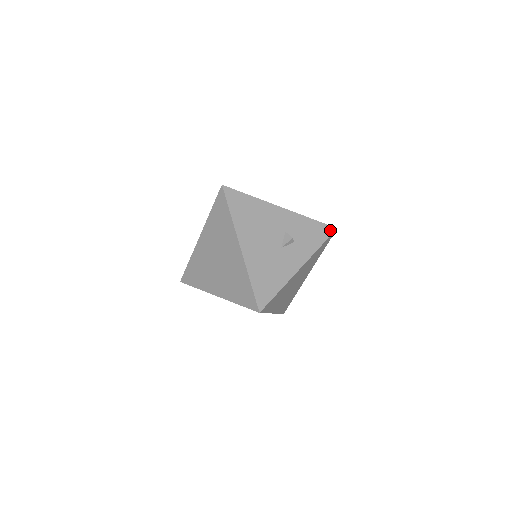
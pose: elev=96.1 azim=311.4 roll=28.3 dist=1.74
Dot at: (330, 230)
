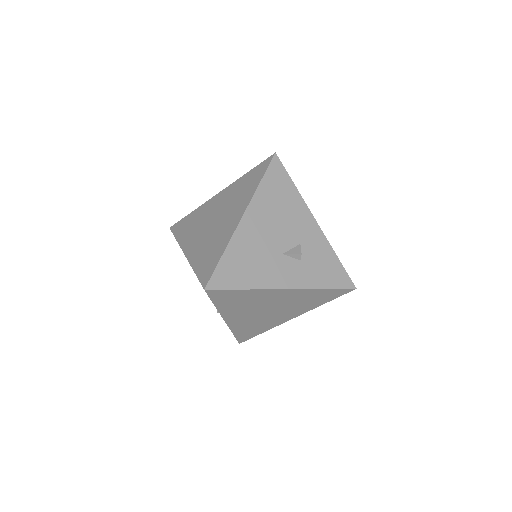
Dot at: (348, 283)
